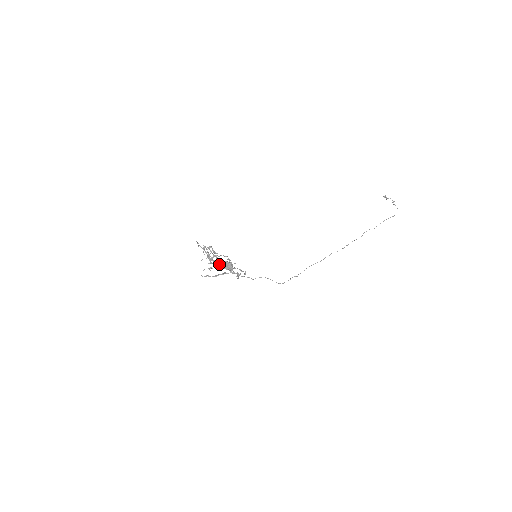
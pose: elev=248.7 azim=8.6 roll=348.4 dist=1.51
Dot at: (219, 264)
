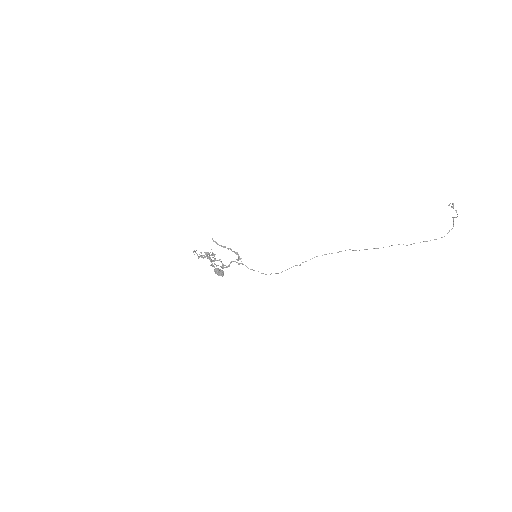
Dot at: occluded
